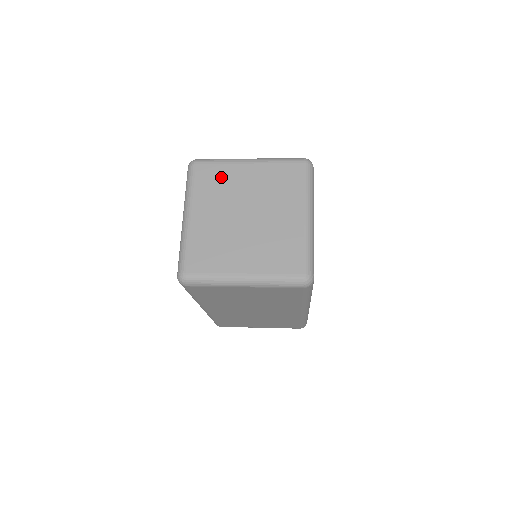
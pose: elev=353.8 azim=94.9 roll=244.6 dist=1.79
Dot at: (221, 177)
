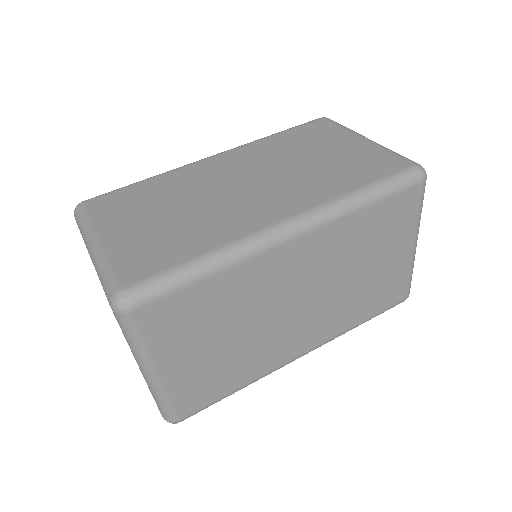
Dot at: occluded
